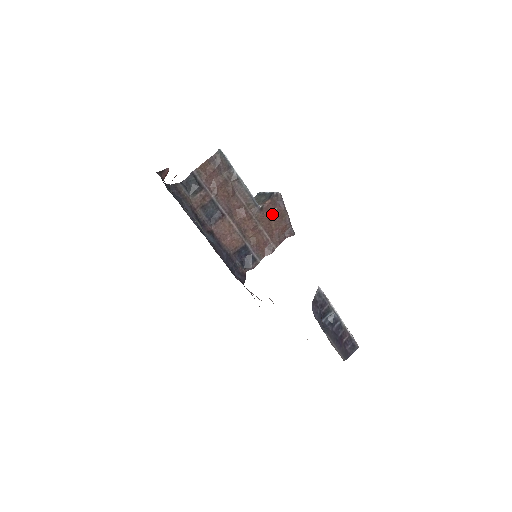
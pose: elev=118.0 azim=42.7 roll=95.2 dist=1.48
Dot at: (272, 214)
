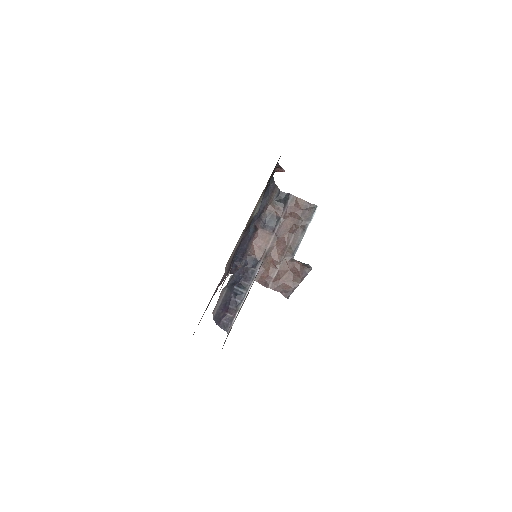
Dot at: (293, 271)
